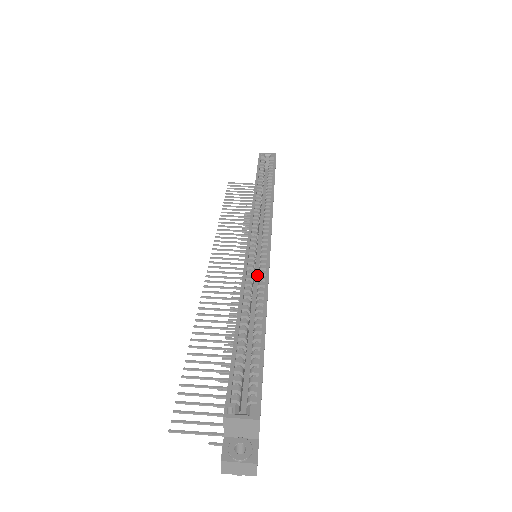
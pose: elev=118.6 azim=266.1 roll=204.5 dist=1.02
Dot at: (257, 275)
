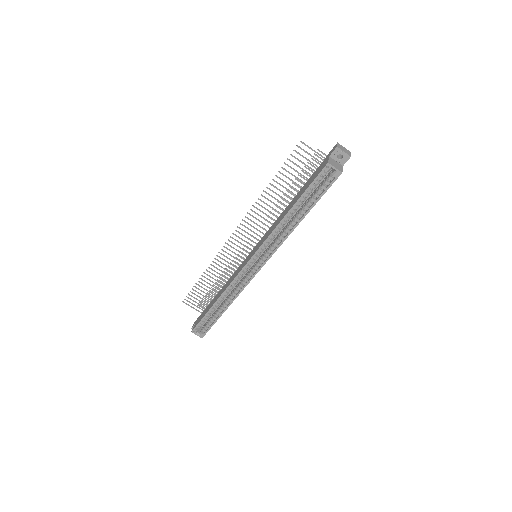
Dot at: occluded
